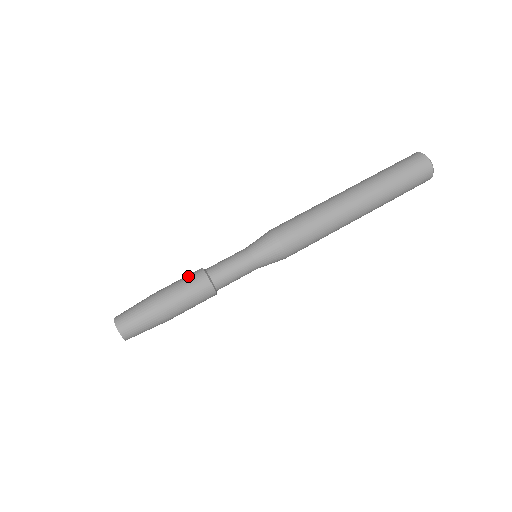
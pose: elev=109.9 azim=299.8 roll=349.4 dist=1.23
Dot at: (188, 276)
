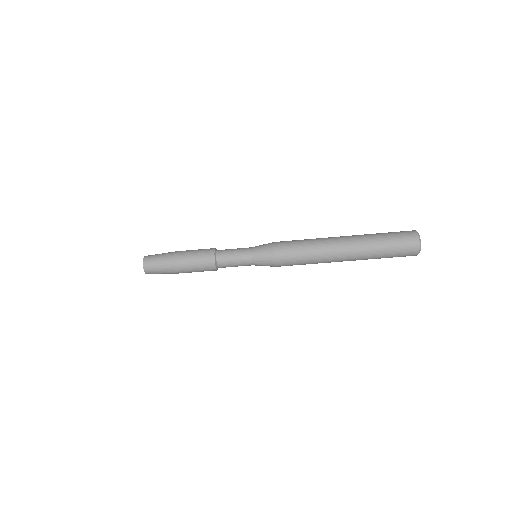
Dot at: (203, 251)
